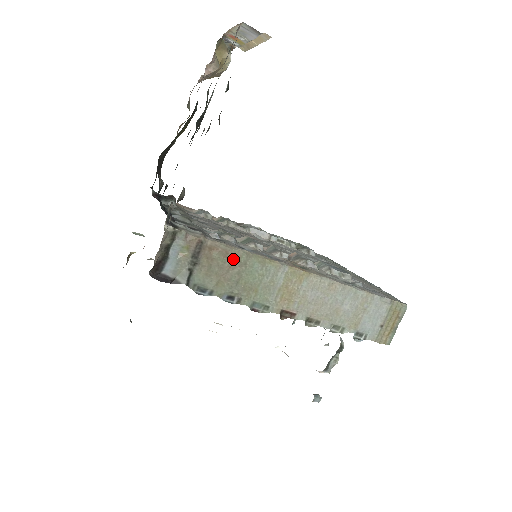
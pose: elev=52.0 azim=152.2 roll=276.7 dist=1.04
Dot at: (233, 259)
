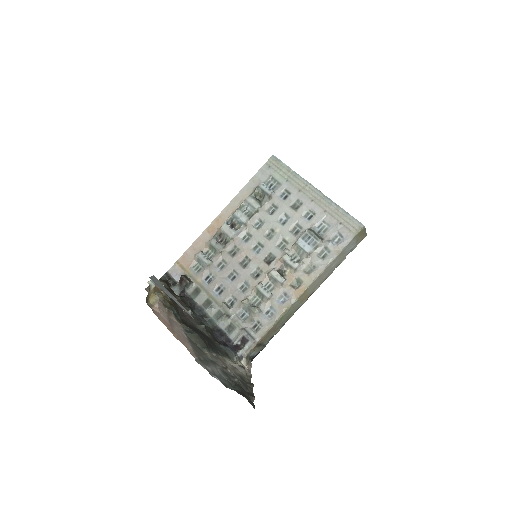
Dot at: (273, 328)
